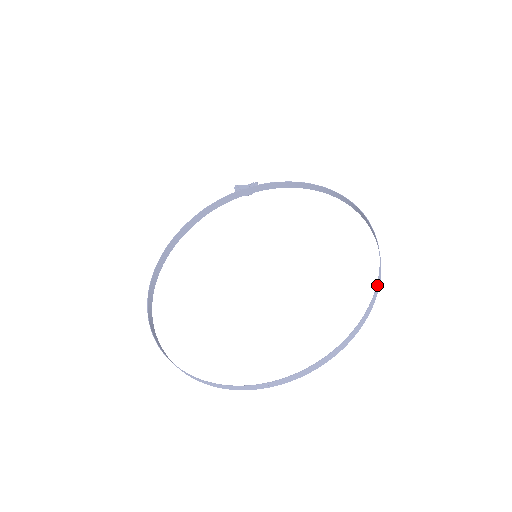
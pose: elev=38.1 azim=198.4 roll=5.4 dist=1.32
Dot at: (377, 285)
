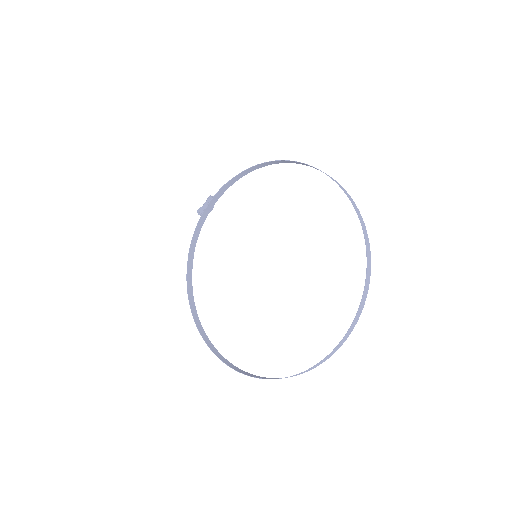
Dot at: (358, 216)
